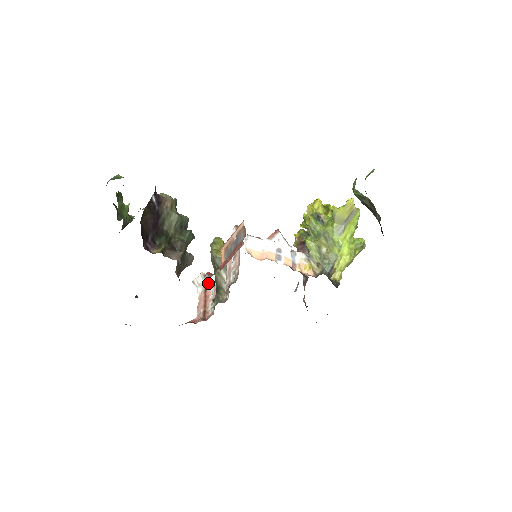
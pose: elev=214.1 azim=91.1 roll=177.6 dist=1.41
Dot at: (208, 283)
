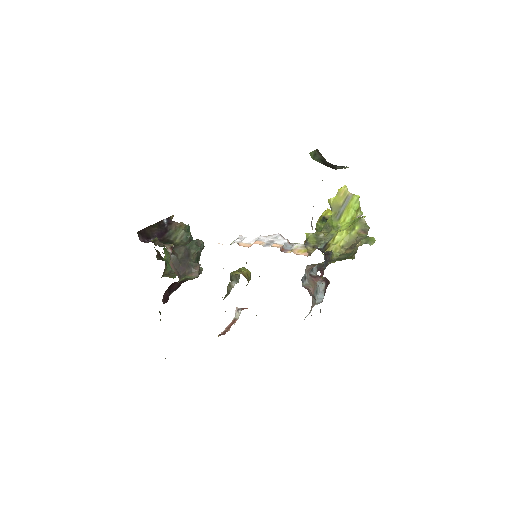
Dot at: occluded
